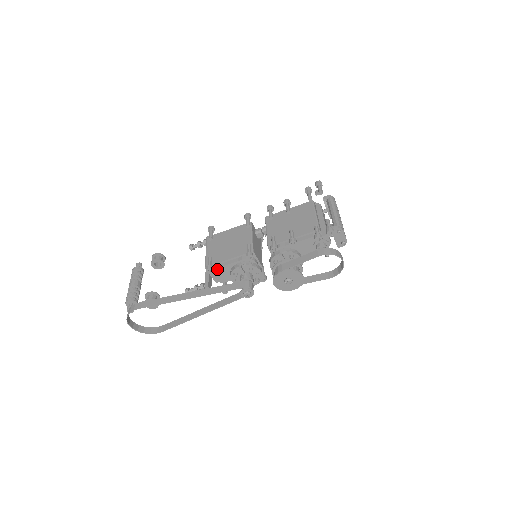
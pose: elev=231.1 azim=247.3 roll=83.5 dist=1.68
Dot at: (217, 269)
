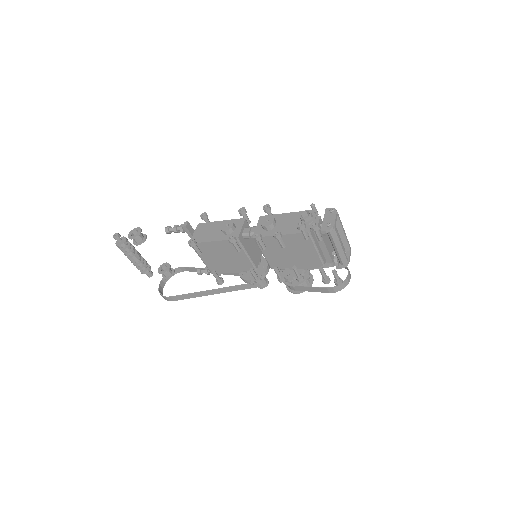
Dot at: (224, 272)
